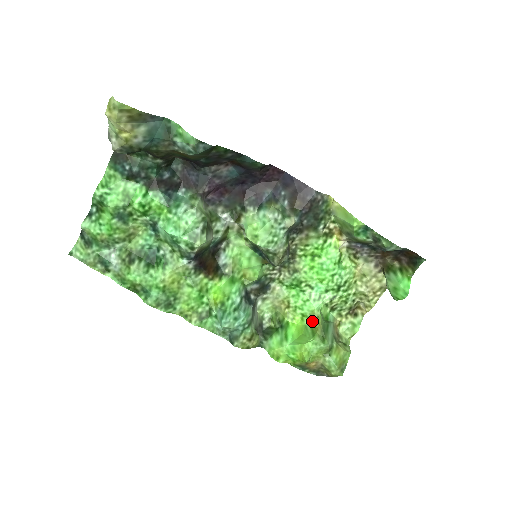
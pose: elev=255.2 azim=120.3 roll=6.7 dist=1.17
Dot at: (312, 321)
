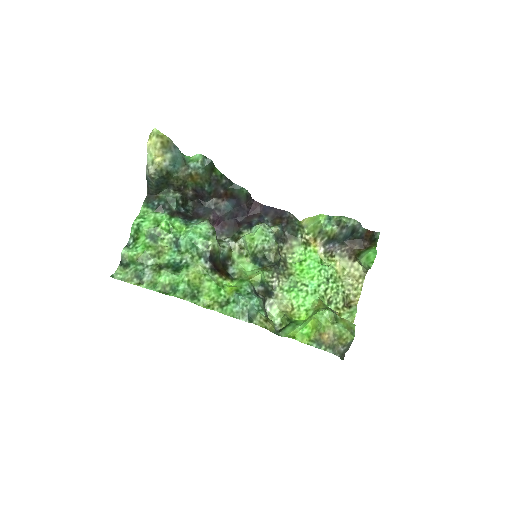
Dot at: (315, 309)
